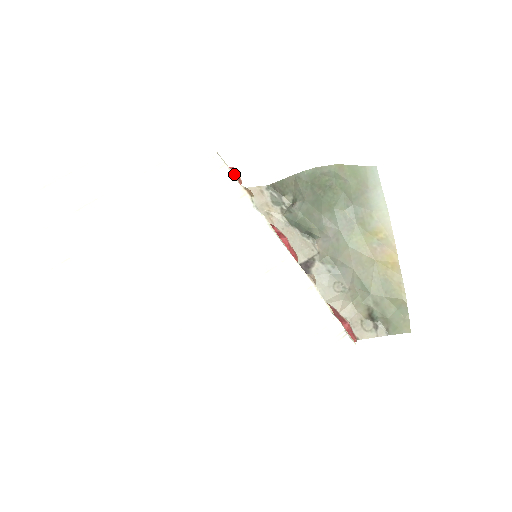
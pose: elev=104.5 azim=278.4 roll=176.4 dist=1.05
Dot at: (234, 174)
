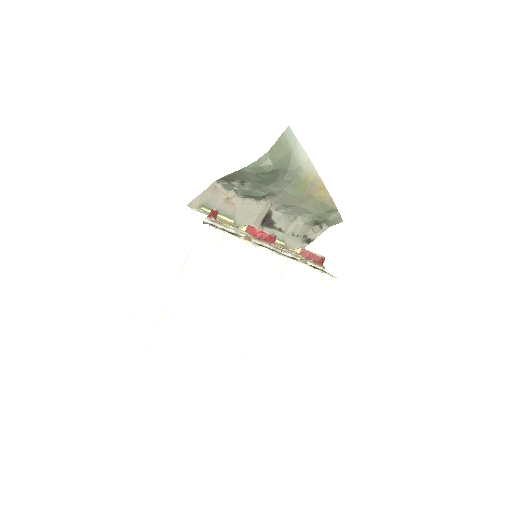
Dot at: (213, 213)
